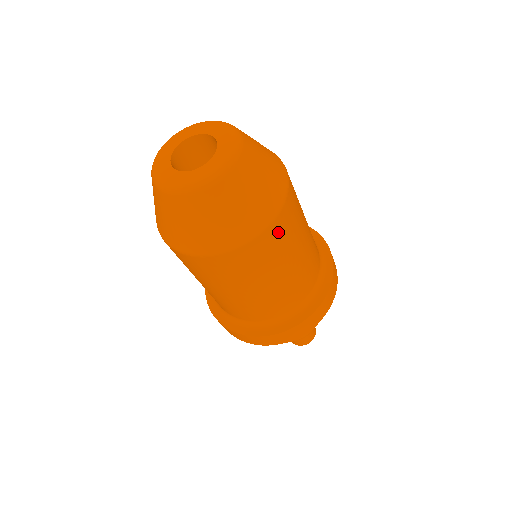
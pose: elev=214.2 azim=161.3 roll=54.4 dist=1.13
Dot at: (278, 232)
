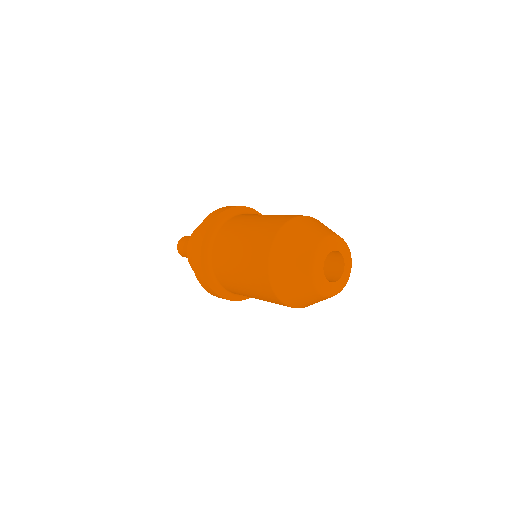
Dot at: occluded
